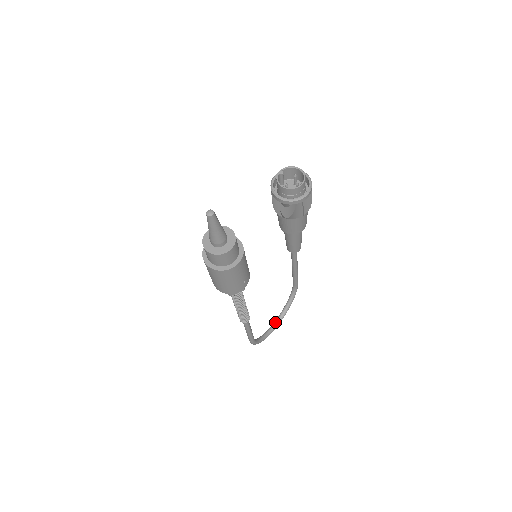
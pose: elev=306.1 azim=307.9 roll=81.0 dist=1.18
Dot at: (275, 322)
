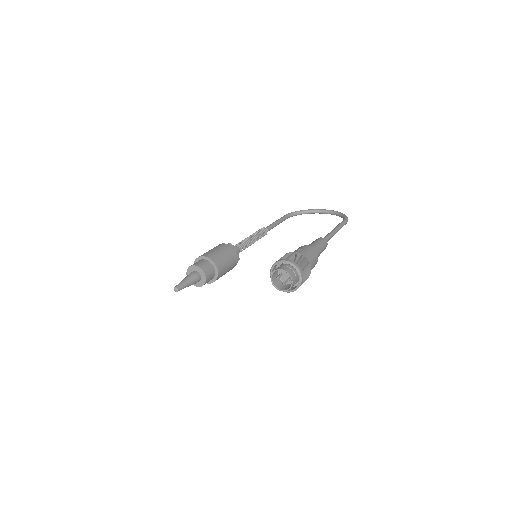
Dot at: (324, 211)
